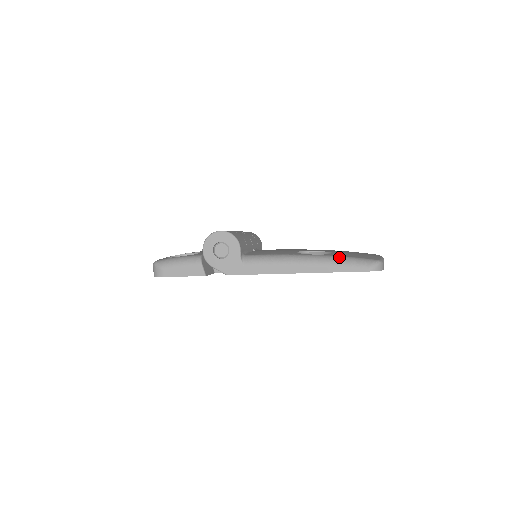
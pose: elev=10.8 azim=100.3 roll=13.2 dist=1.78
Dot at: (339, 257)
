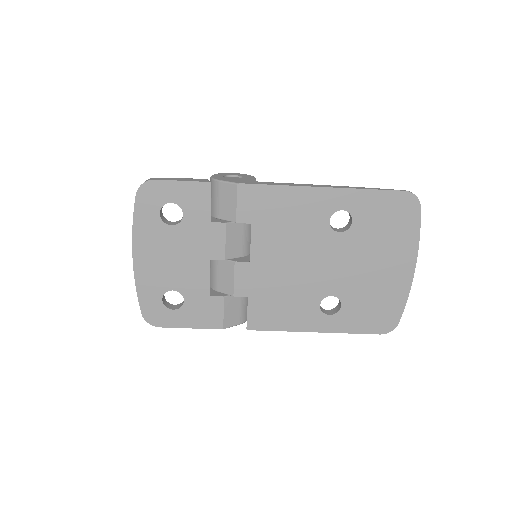
Dot at: occluded
